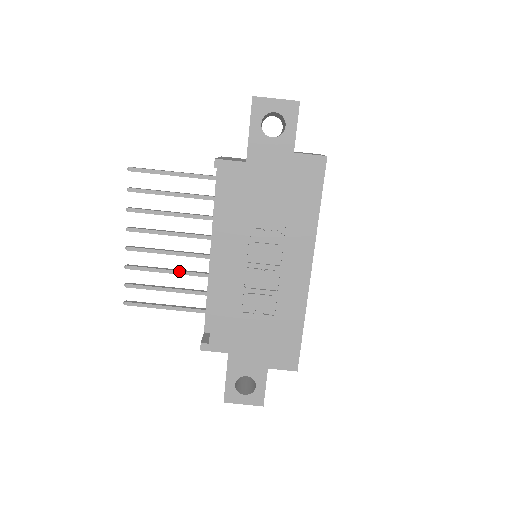
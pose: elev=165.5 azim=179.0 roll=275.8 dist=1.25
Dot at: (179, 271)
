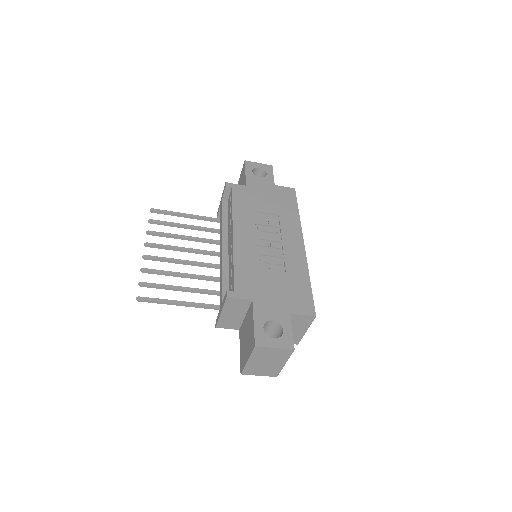
Dot at: (190, 274)
